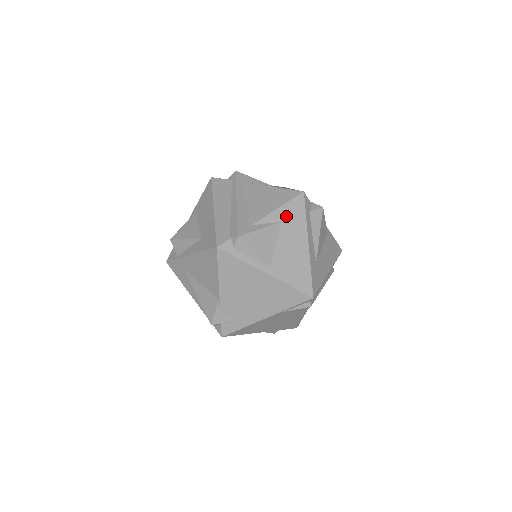
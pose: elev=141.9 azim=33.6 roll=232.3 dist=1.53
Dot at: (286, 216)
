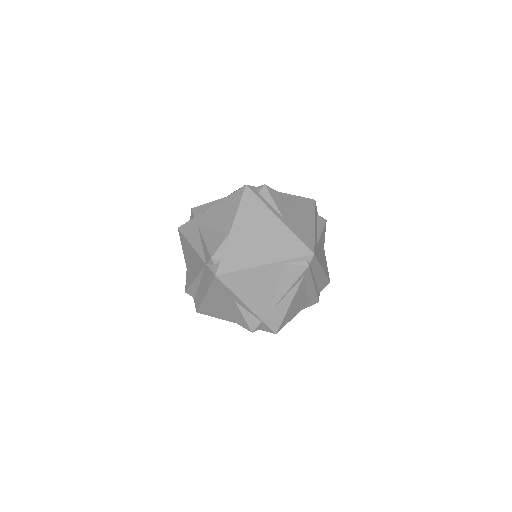
Dot at: (300, 202)
